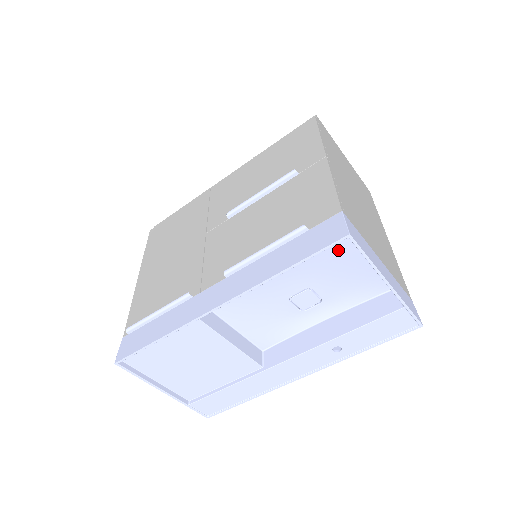
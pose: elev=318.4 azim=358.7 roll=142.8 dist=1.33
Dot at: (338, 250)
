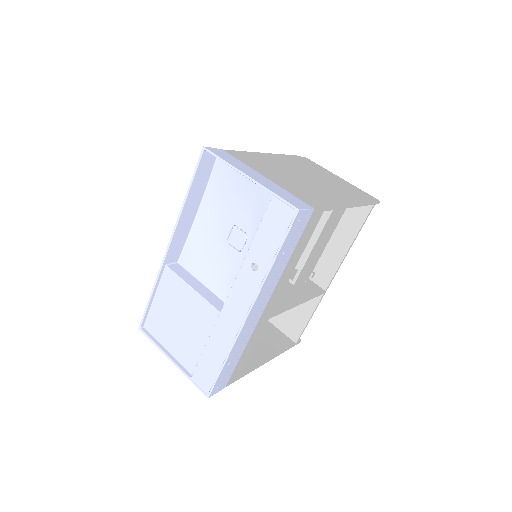
Dot at: (230, 178)
